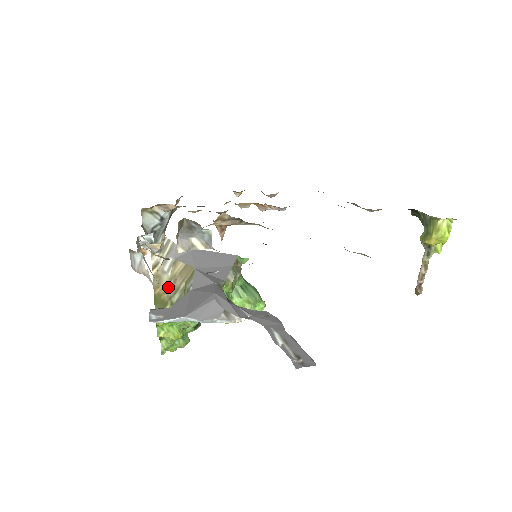
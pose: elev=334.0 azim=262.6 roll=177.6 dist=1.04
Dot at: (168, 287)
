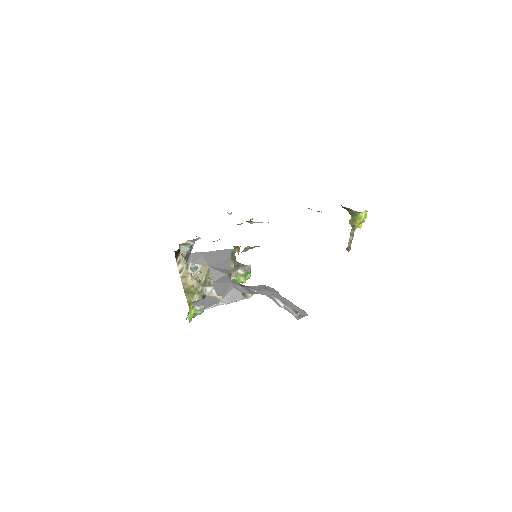
Dot at: (193, 283)
